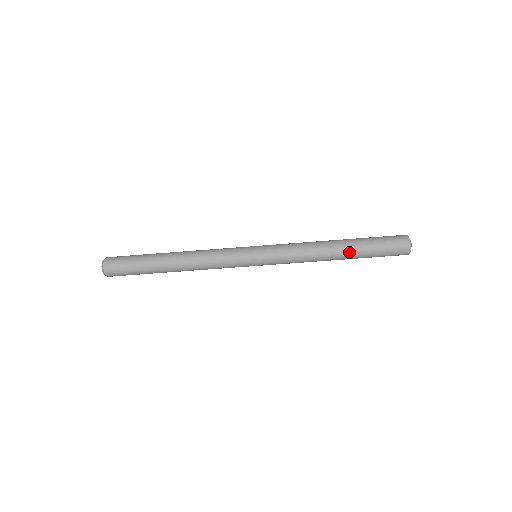
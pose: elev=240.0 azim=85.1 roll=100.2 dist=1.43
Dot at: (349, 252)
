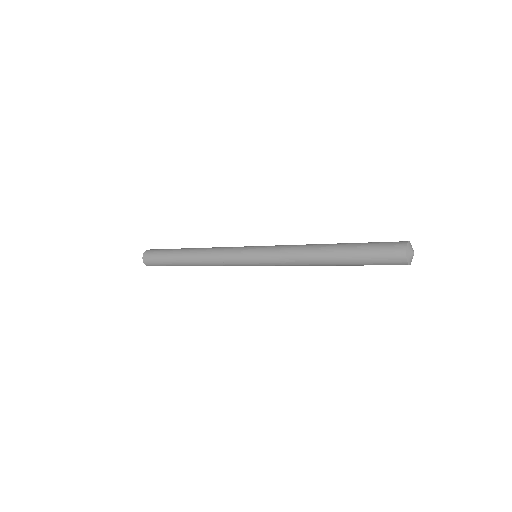
Dot at: (337, 259)
